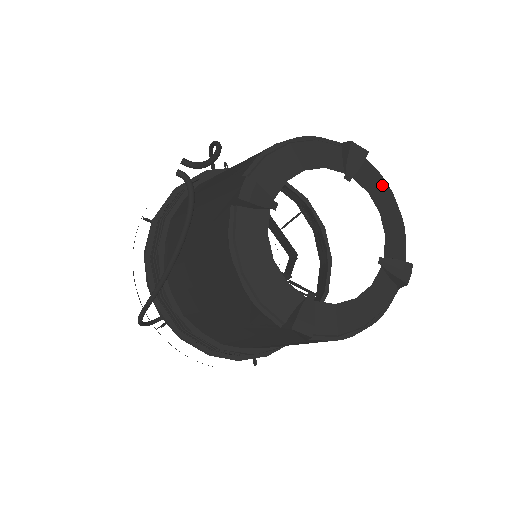
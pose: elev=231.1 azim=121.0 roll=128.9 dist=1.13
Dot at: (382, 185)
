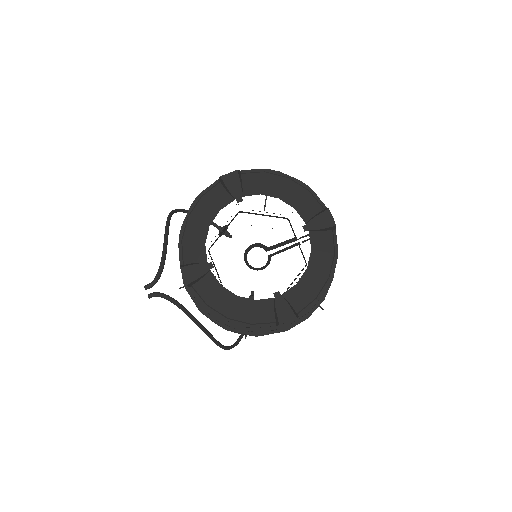
Dot at: (267, 177)
